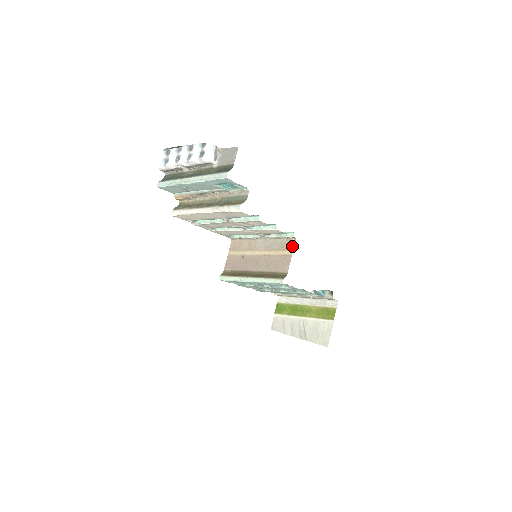
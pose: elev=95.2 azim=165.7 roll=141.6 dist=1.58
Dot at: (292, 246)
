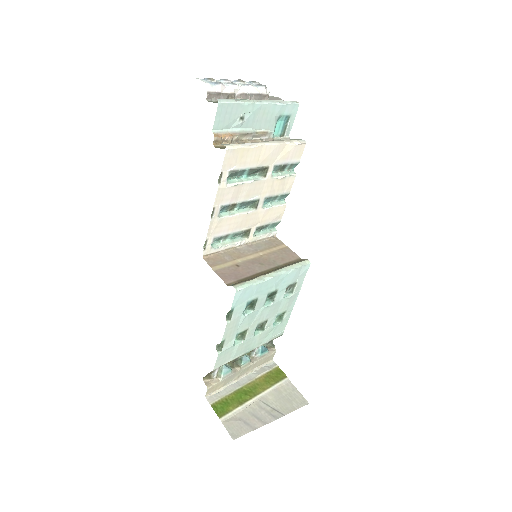
Dot at: (279, 241)
